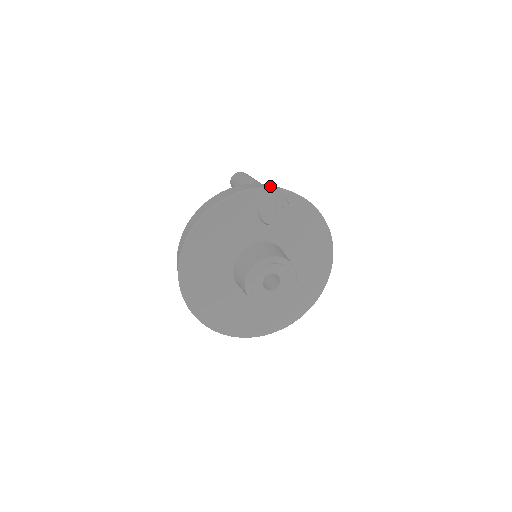
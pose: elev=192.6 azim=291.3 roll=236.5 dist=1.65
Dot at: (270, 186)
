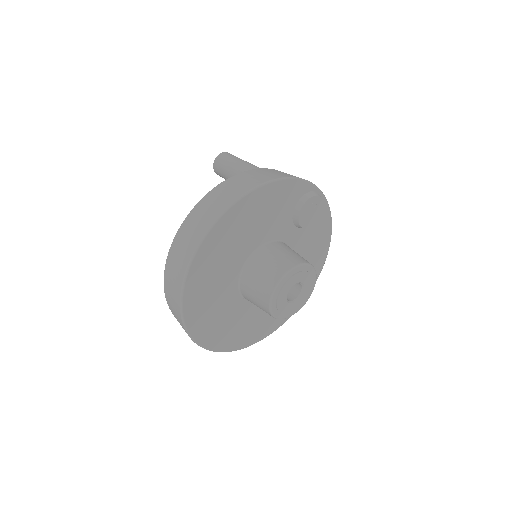
Dot at: occluded
